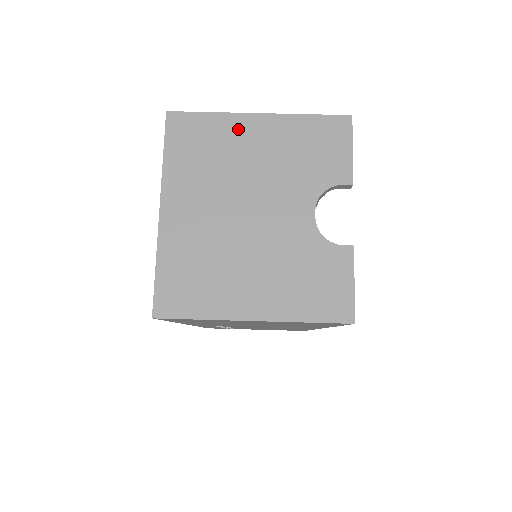
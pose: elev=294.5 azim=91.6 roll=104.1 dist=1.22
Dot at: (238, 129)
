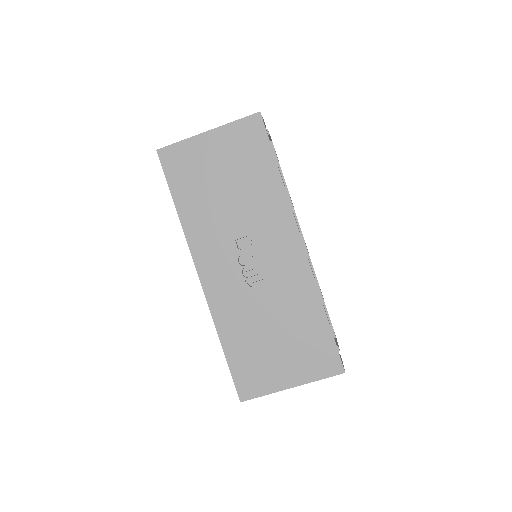
Dot at: occluded
